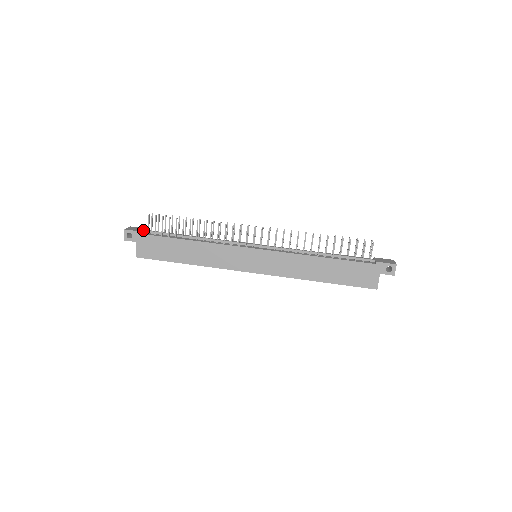
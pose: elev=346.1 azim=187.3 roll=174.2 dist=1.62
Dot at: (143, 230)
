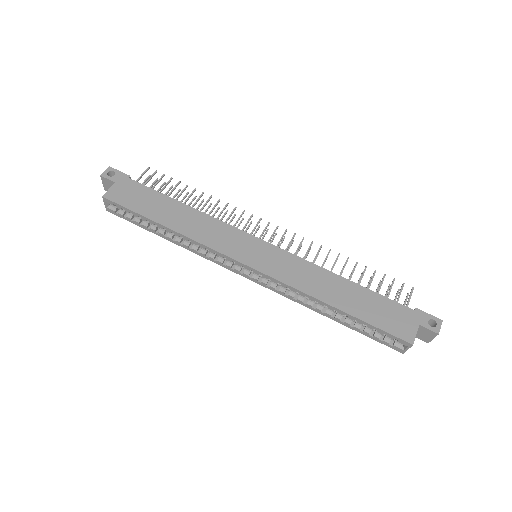
Dot at: occluded
